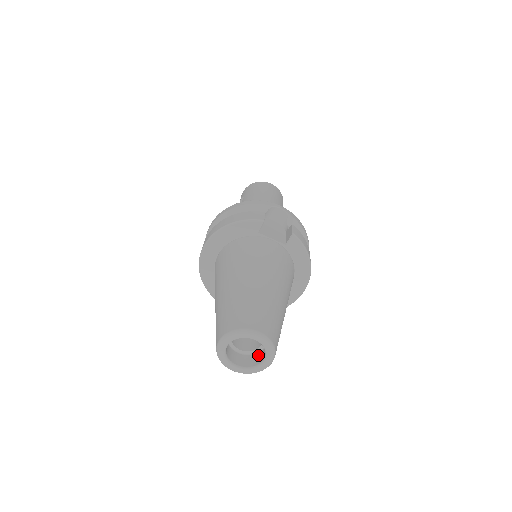
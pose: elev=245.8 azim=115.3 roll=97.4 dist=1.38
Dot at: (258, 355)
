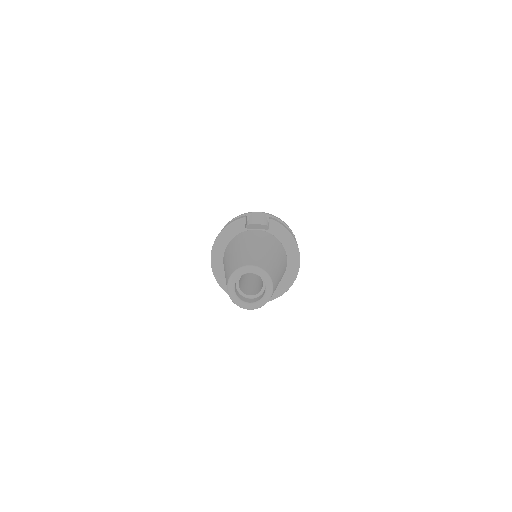
Dot at: (263, 292)
